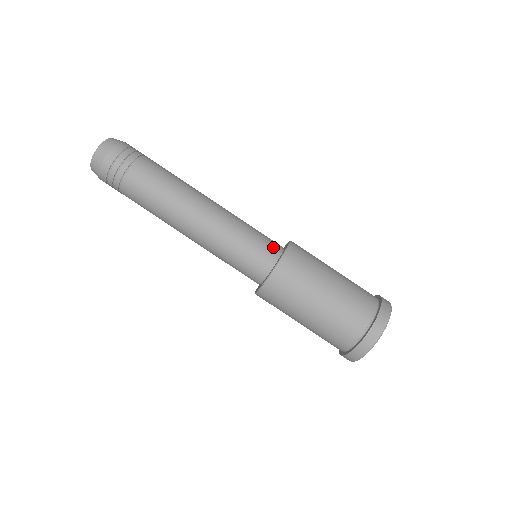
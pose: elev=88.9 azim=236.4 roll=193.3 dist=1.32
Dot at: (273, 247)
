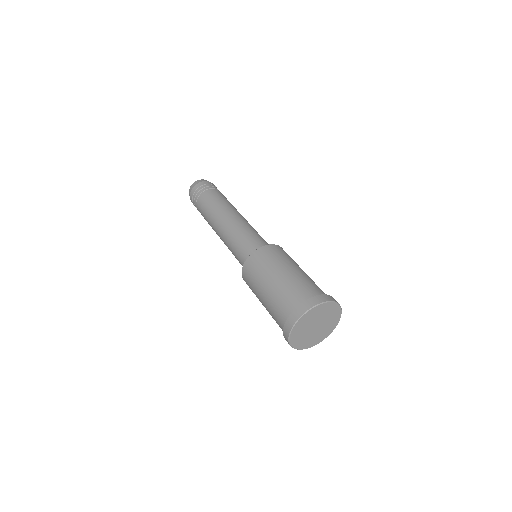
Dot at: (261, 246)
